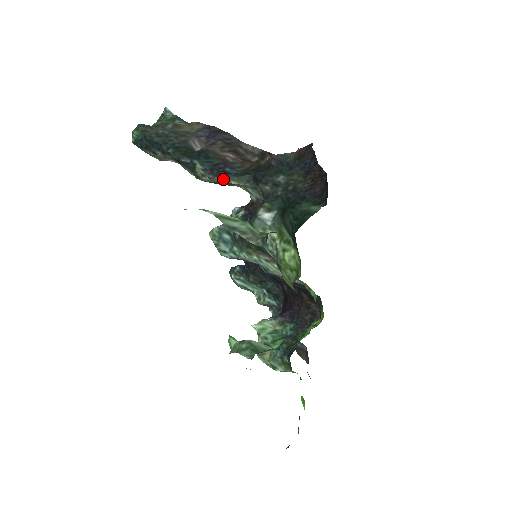
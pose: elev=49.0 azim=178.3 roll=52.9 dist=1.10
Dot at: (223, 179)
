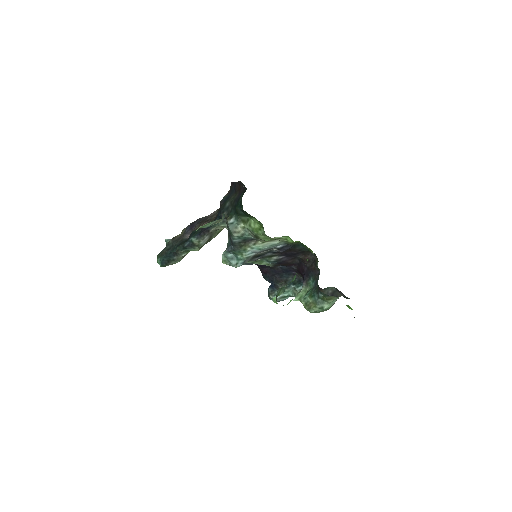
Dot at: (208, 233)
